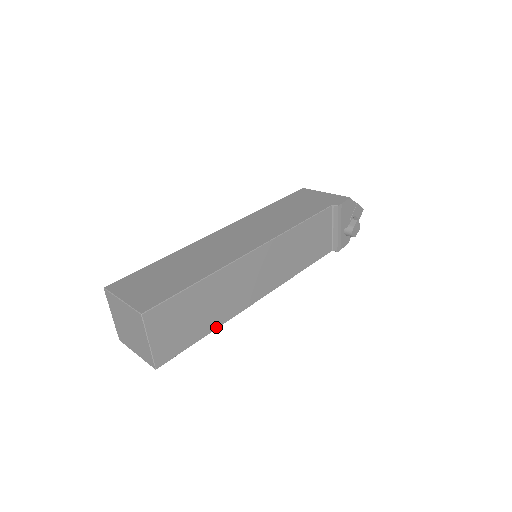
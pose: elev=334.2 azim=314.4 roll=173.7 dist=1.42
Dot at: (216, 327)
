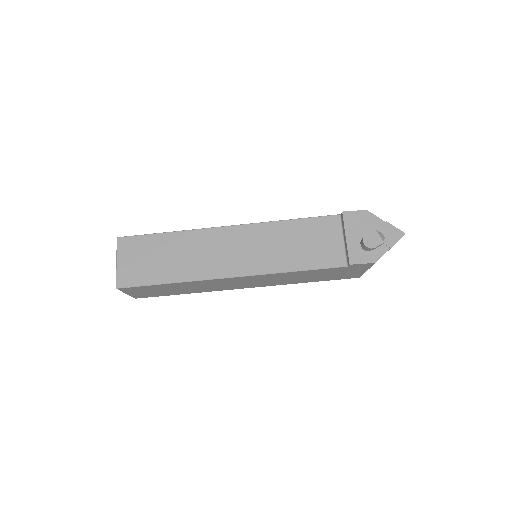
Dot at: (178, 281)
